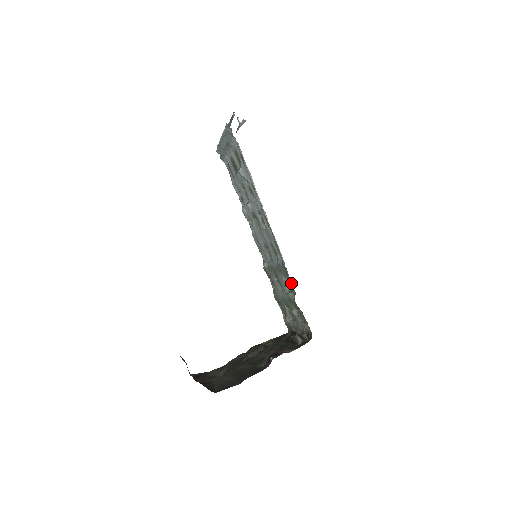
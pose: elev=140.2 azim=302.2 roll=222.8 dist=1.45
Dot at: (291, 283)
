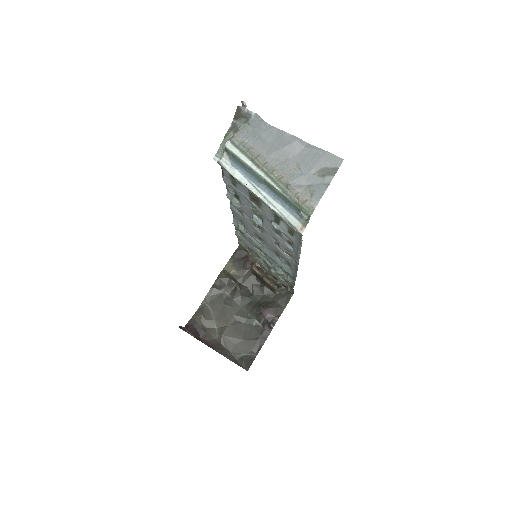
Dot at: (294, 283)
